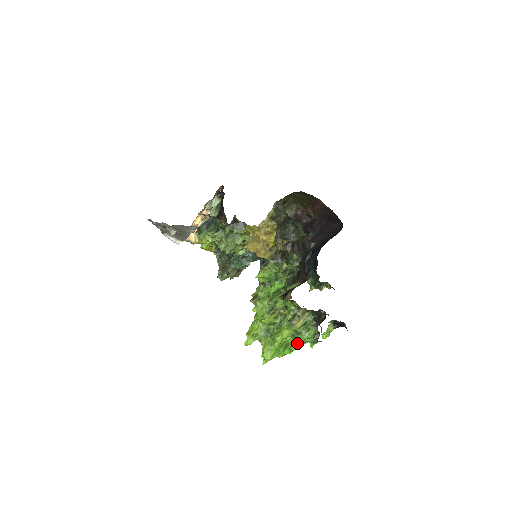
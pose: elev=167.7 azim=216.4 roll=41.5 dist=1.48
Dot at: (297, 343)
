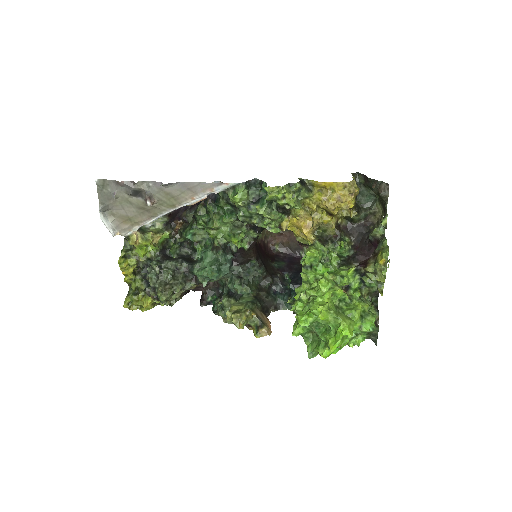
Dot at: (366, 326)
